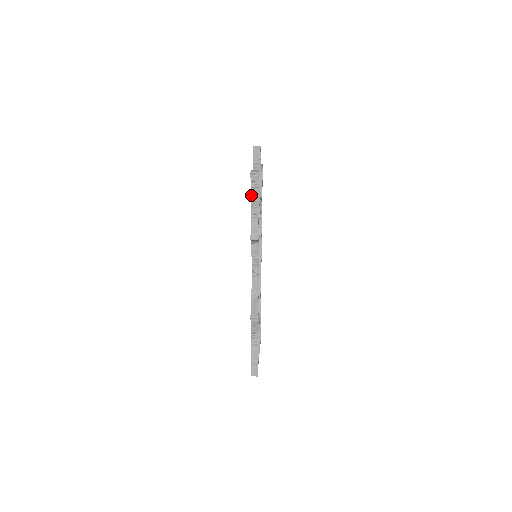
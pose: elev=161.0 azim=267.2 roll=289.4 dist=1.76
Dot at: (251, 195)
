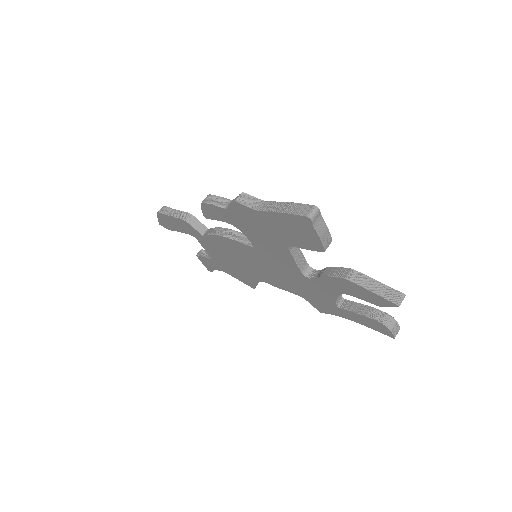
Dot at: (365, 325)
